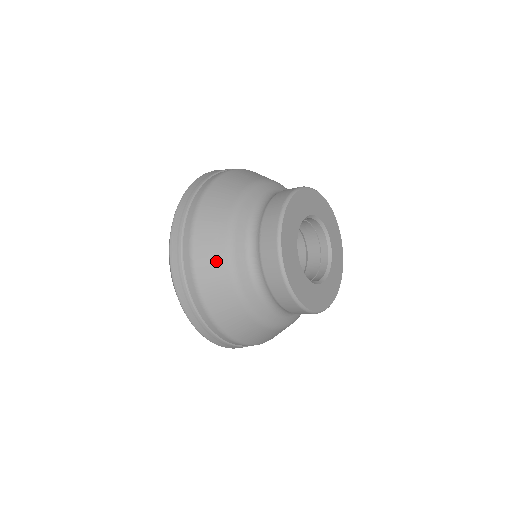
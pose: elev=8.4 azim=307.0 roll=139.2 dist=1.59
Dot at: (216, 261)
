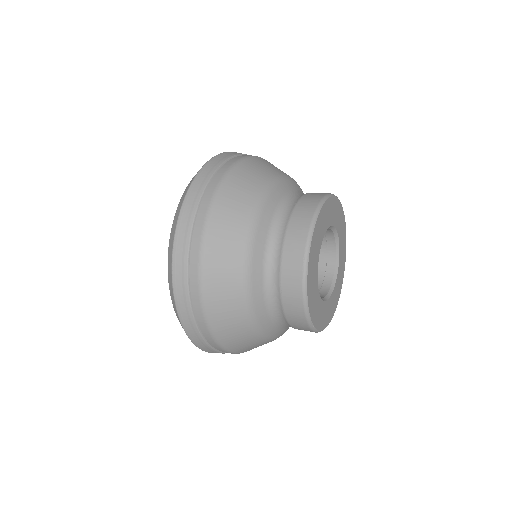
Dot at: (237, 326)
